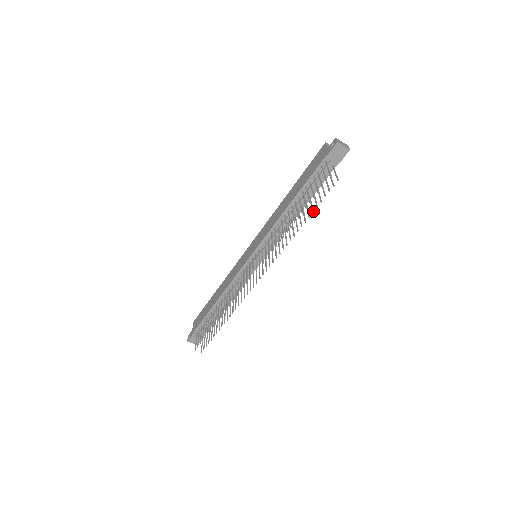
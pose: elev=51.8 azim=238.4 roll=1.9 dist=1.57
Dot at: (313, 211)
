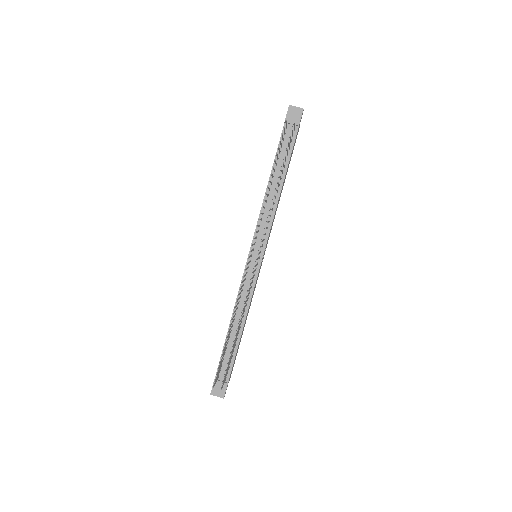
Dot at: (283, 162)
